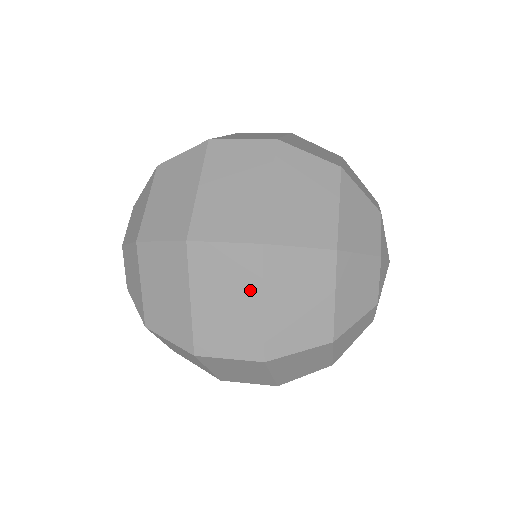
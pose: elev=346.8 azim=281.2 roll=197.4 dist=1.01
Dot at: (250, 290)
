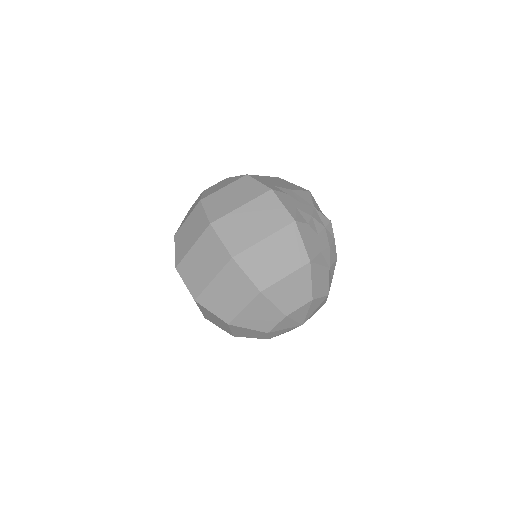
Dot at: occluded
